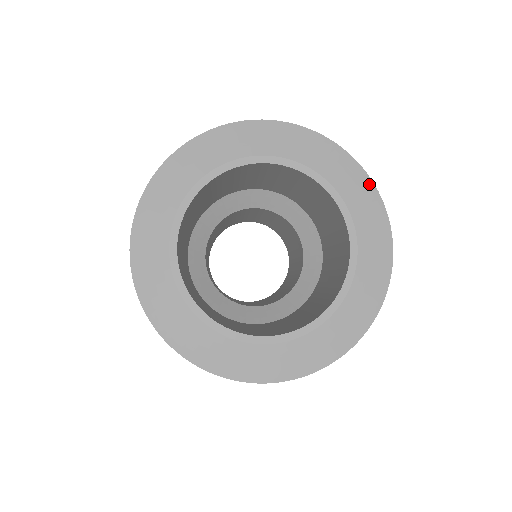
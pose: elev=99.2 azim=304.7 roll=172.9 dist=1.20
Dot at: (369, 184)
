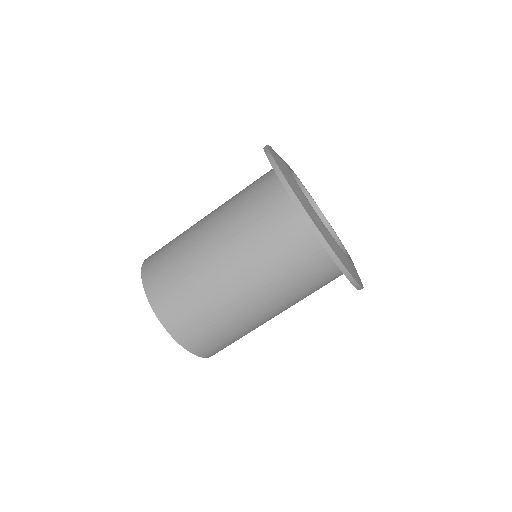
Dot at: occluded
